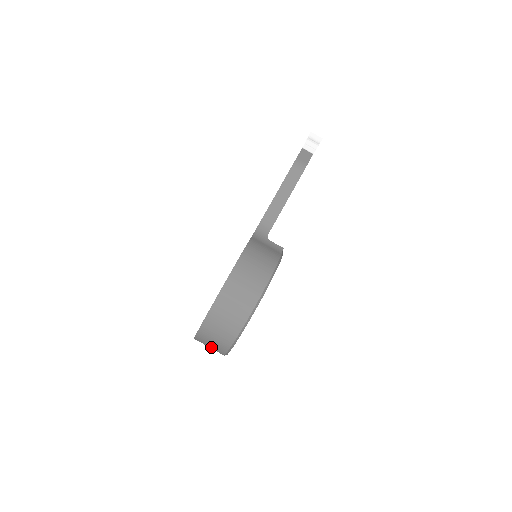
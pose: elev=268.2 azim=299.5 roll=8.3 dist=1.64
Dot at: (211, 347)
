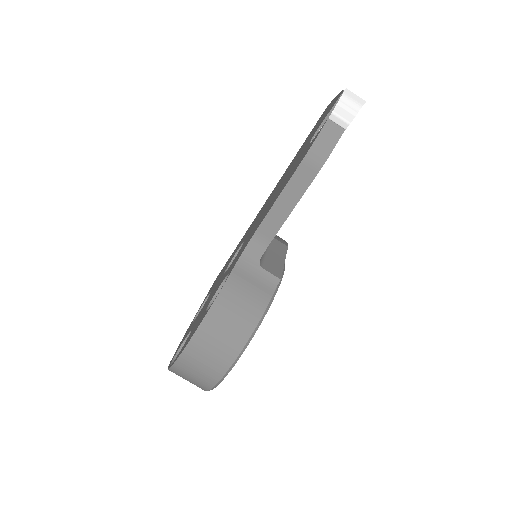
Dot at: occluded
